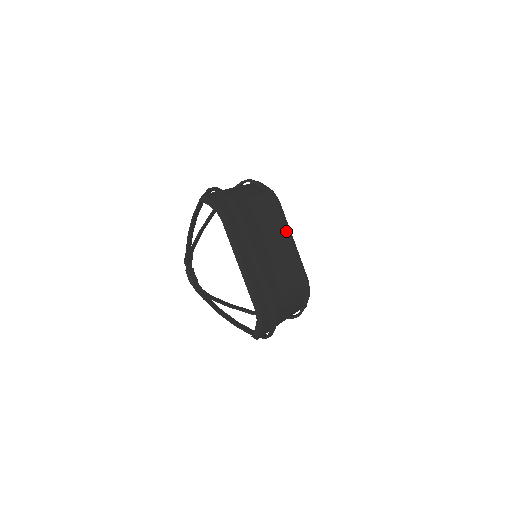
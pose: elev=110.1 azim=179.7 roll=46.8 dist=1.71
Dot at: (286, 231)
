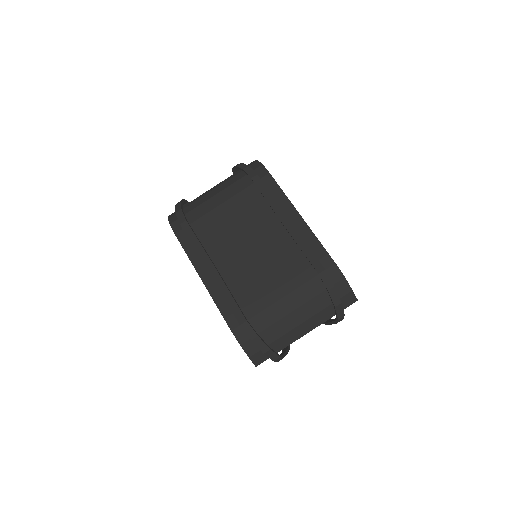
Dot at: occluded
